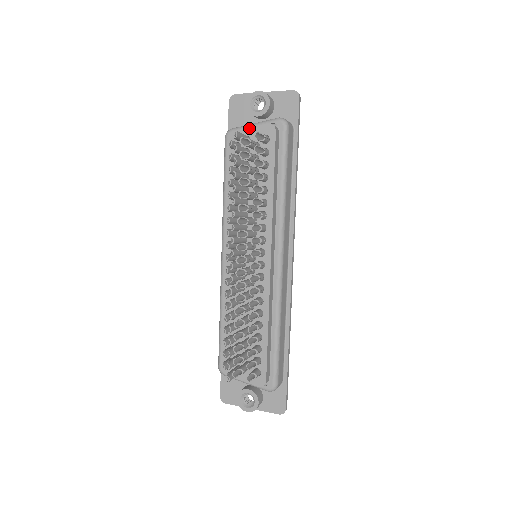
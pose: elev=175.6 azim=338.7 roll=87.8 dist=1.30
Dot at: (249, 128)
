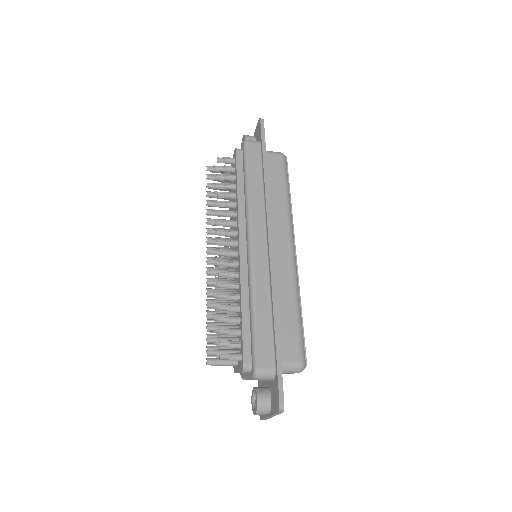
Dot at: occluded
